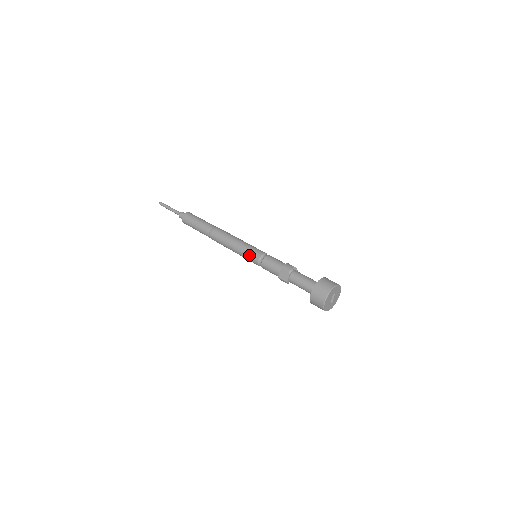
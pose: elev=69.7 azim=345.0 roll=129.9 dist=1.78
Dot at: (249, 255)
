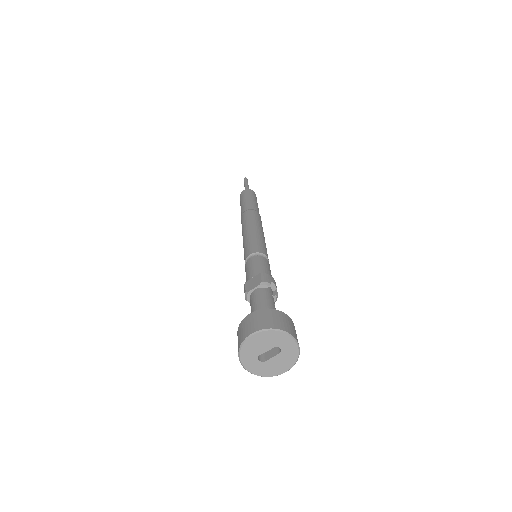
Dot at: (249, 244)
